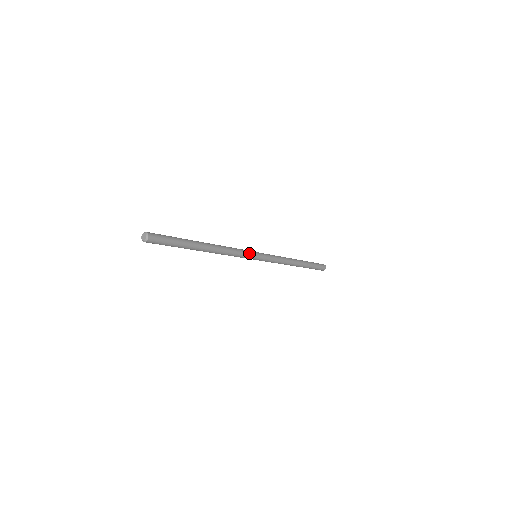
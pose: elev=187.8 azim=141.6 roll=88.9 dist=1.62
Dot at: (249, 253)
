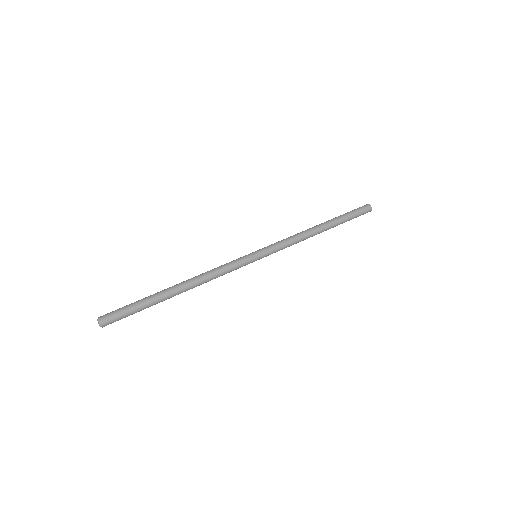
Dot at: occluded
